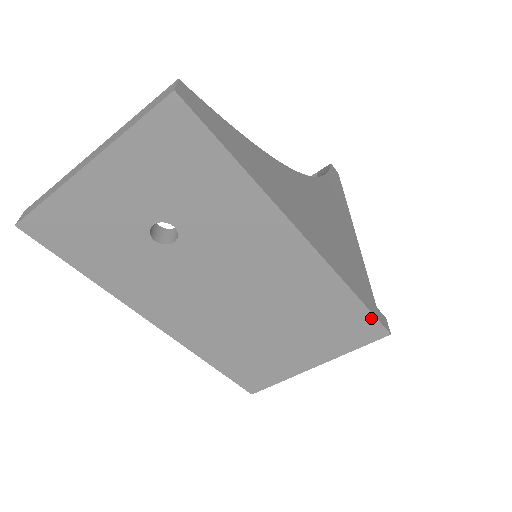
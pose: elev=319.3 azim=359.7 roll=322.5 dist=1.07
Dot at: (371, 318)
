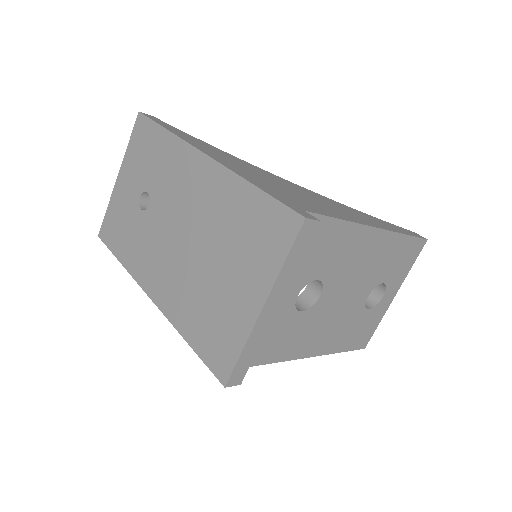
Dot at: (277, 205)
